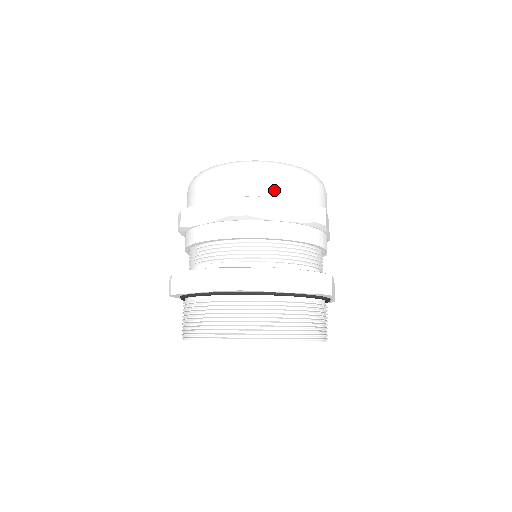
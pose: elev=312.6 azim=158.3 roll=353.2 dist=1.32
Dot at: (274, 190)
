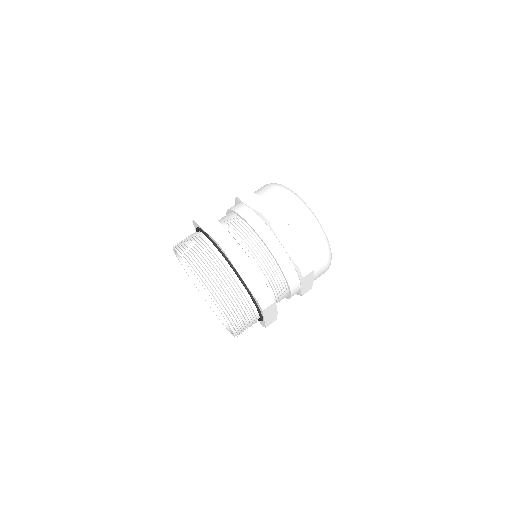
Dot at: (298, 228)
